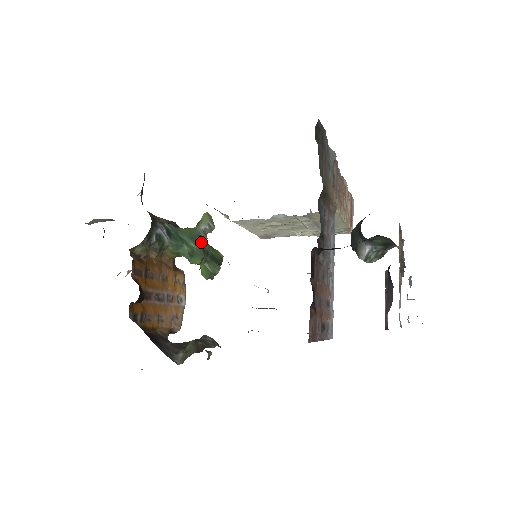
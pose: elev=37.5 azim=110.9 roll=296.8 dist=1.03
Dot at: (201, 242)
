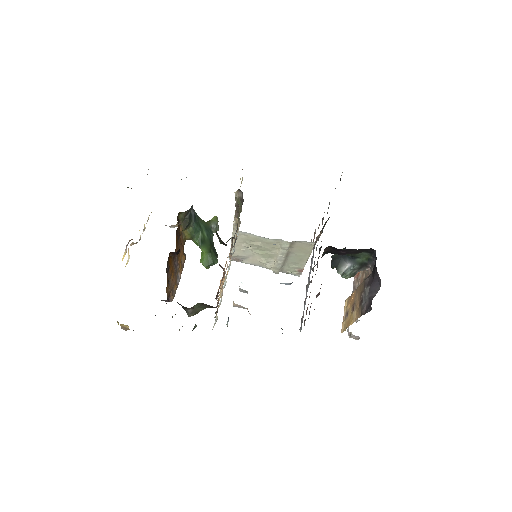
Dot at: (211, 235)
